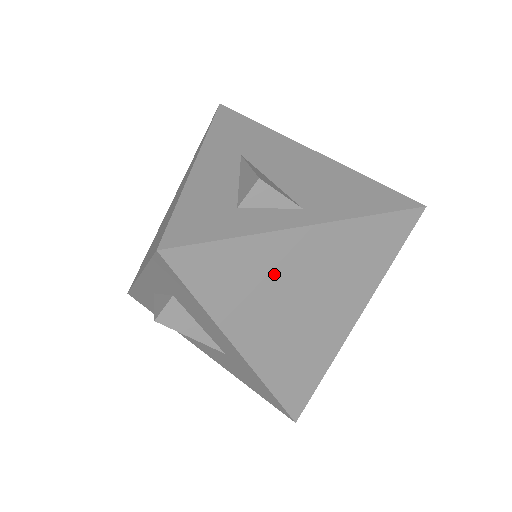
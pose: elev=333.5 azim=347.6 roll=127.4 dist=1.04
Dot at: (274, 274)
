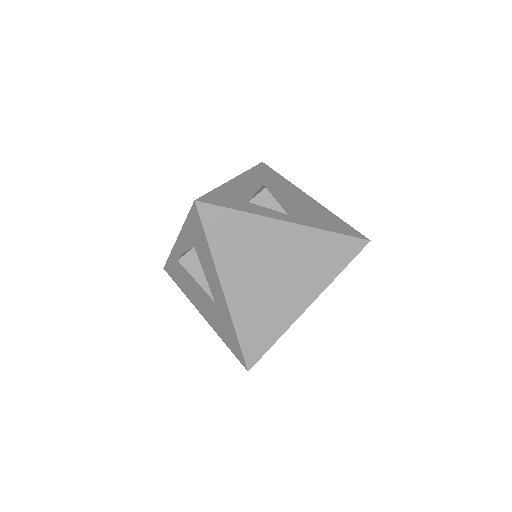
Dot at: (259, 245)
